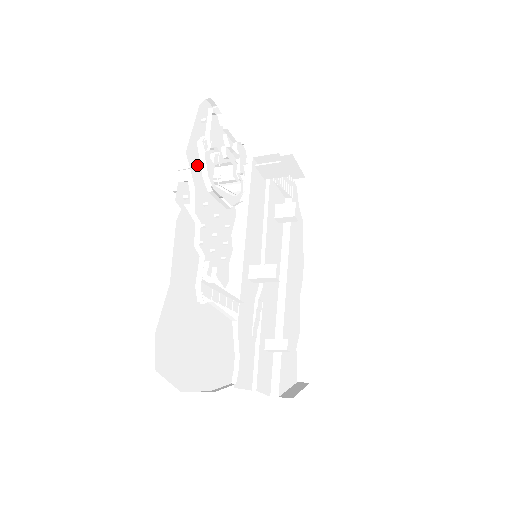
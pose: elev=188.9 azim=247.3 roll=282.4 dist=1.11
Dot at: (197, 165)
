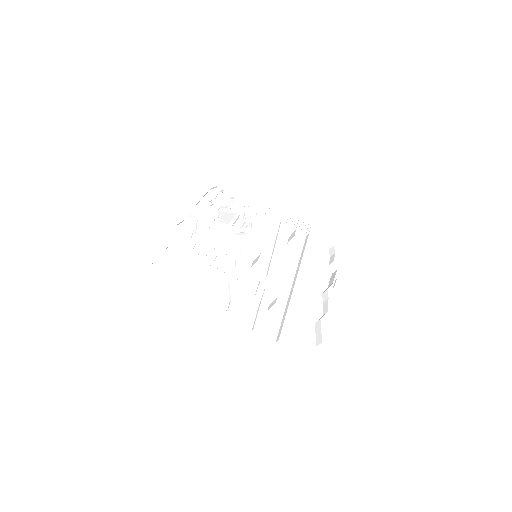
Dot at: (205, 212)
